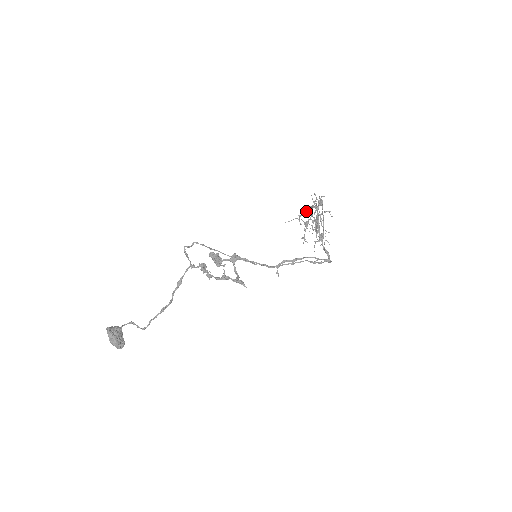
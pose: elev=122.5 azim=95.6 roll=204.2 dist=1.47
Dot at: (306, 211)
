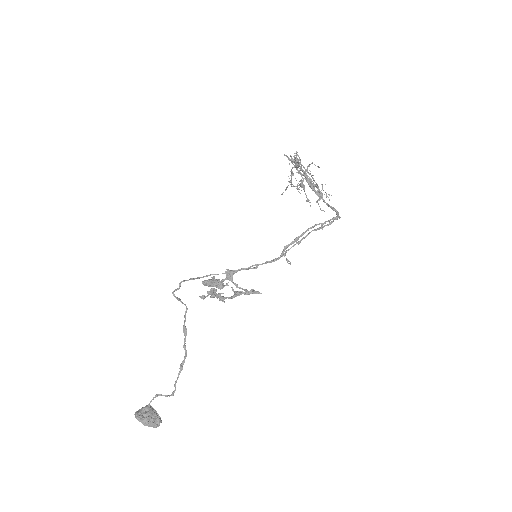
Dot at: (292, 174)
